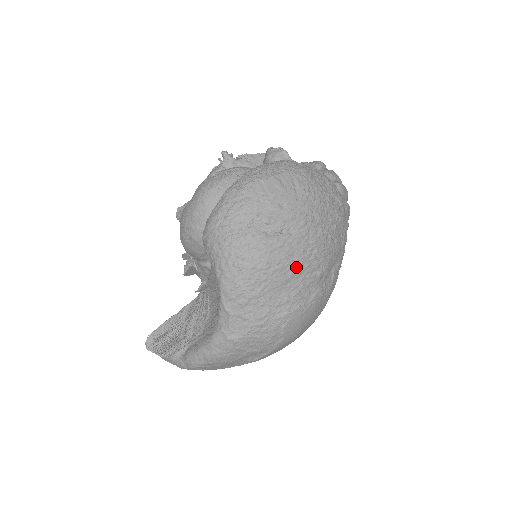
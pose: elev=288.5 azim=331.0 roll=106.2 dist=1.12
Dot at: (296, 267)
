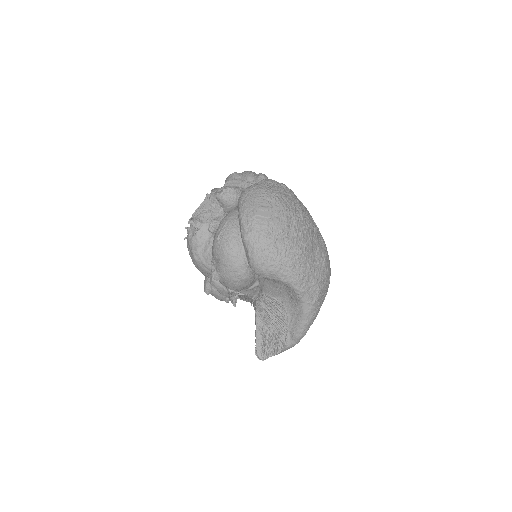
Dot at: (309, 237)
